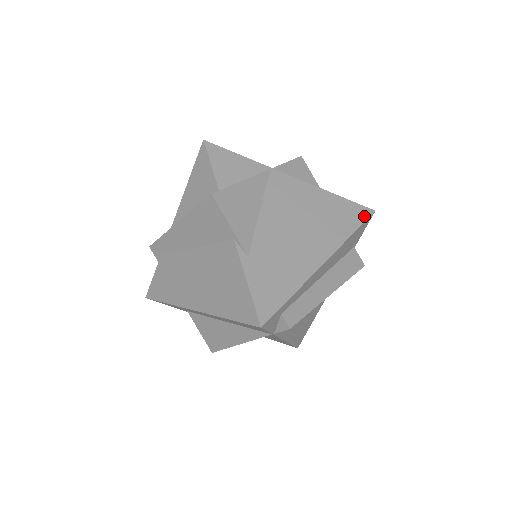
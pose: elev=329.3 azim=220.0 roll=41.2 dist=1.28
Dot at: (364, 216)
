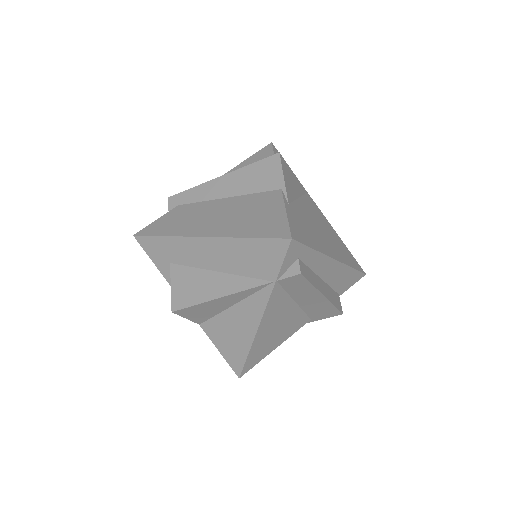
Dot at: (359, 269)
